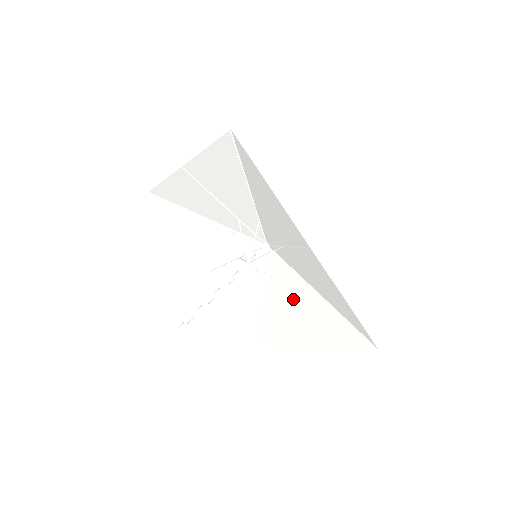
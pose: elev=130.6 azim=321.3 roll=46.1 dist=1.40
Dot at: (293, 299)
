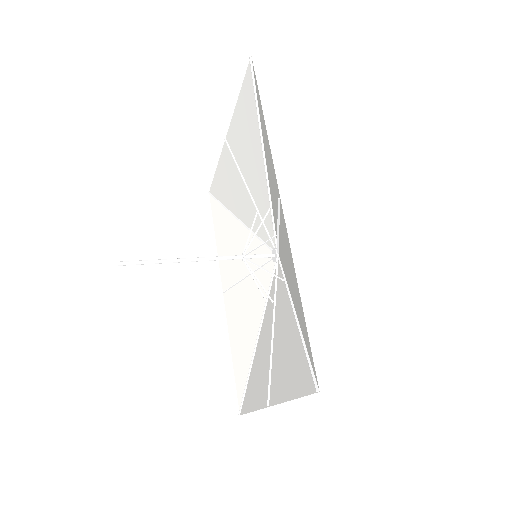
Dot at: (275, 329)
